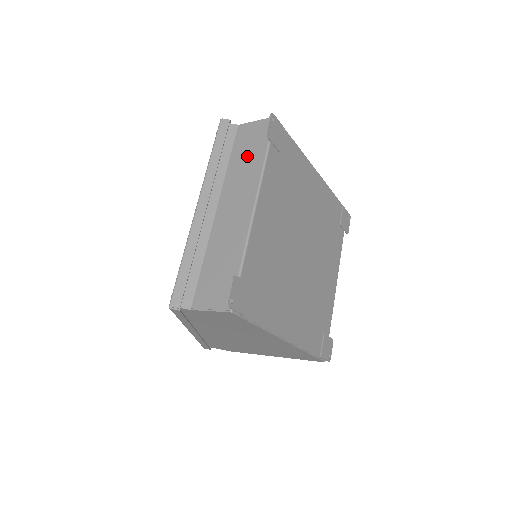
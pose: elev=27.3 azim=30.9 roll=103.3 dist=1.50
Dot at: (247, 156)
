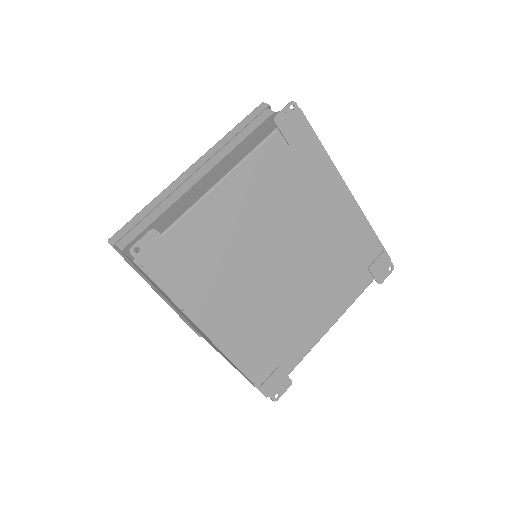
Dot at: (255, 138)
